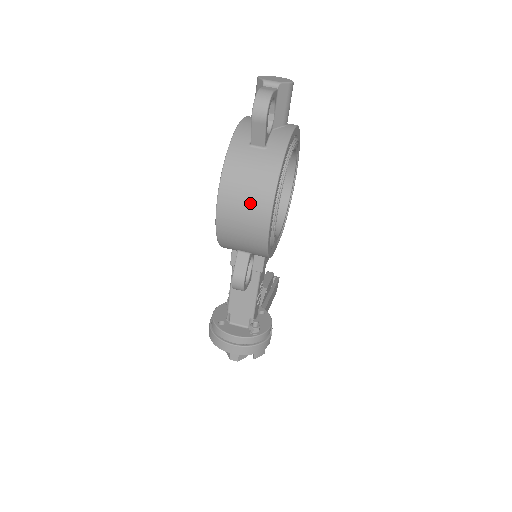
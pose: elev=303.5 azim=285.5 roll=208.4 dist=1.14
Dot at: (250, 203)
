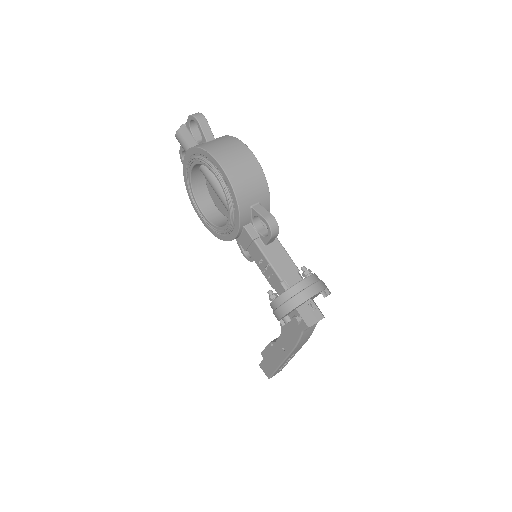
Dot at: (237, 154)
